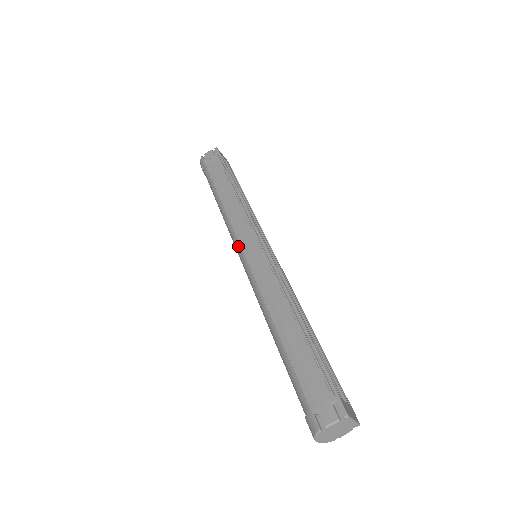
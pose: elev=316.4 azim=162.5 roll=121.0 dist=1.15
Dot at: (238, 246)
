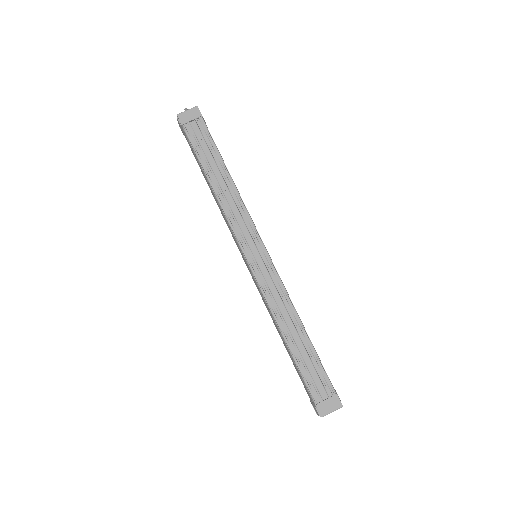
Dot at: occluded
